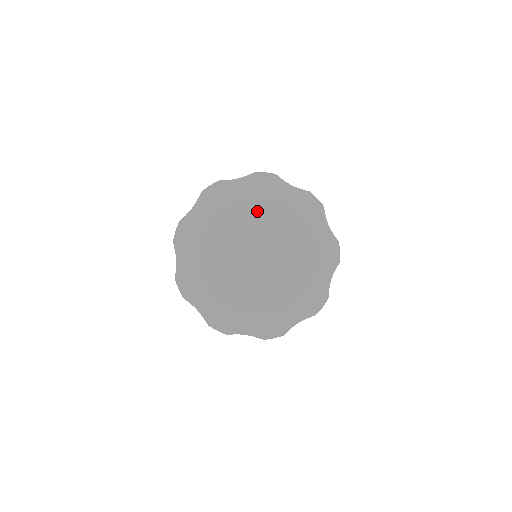
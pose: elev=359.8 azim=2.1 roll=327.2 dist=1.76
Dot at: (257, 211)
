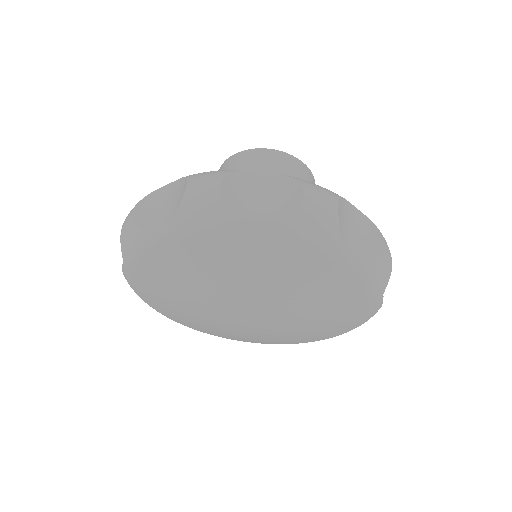
Dot at: (219, 276)
